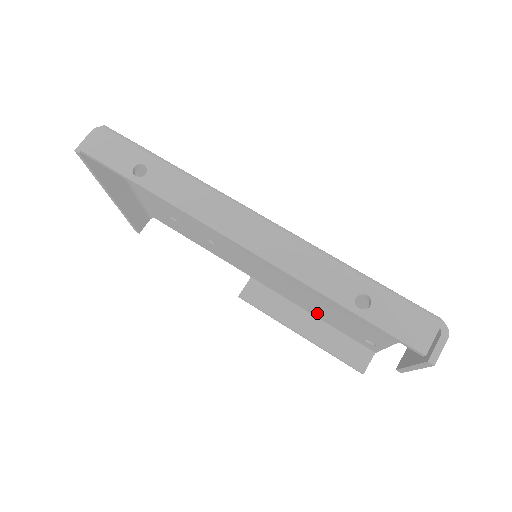
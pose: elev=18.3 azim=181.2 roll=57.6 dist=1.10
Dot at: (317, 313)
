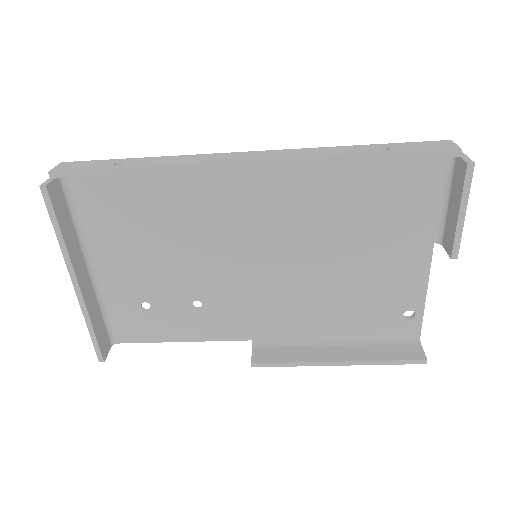
Dot at: (341, 325)
